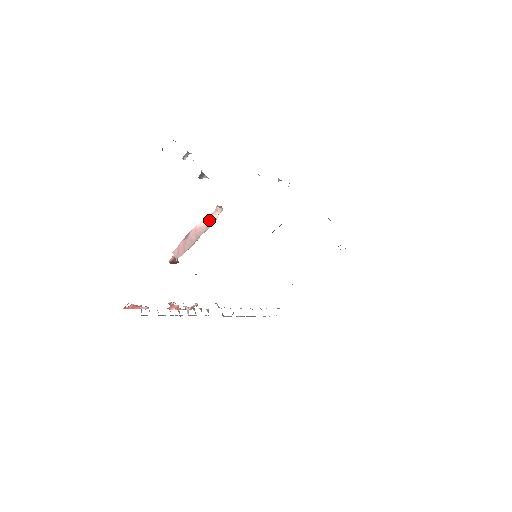
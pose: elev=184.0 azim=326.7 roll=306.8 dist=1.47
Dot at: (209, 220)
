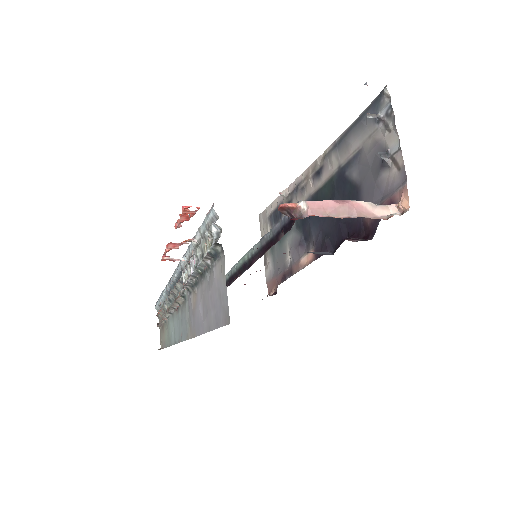
Dot at: (375, 209)
